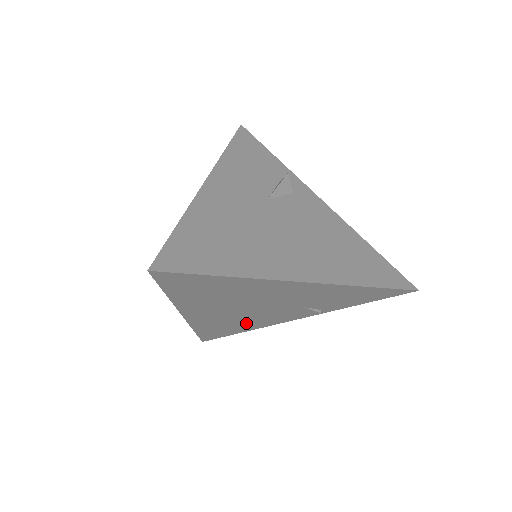
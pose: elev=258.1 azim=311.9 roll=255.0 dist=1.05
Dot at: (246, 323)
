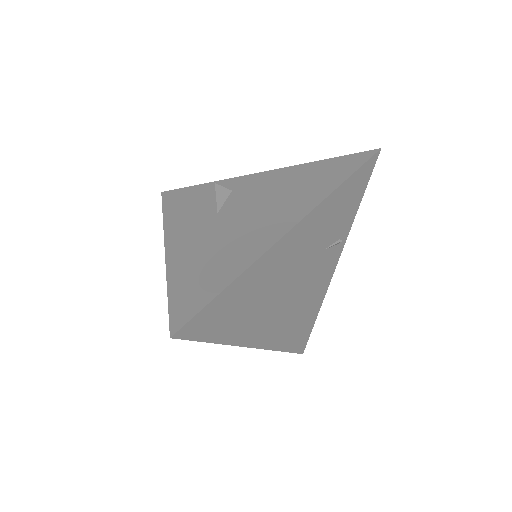
Dot at: (306, 306)
